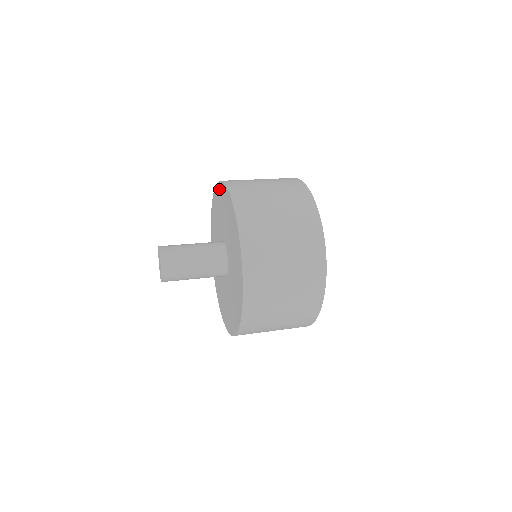
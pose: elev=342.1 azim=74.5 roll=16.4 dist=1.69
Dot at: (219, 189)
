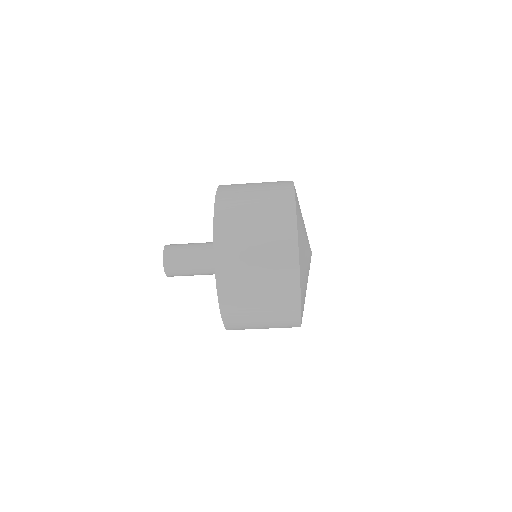
Dot at: occluded
